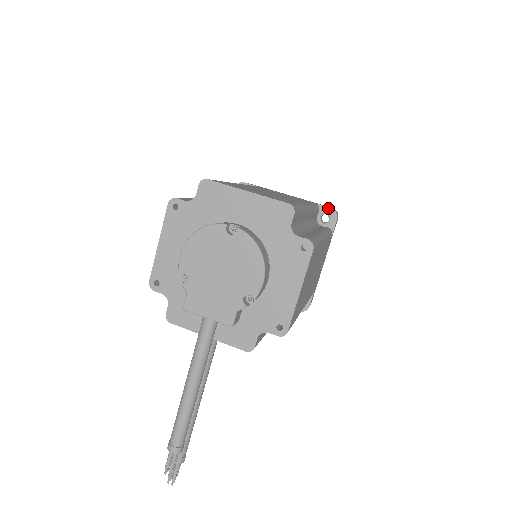
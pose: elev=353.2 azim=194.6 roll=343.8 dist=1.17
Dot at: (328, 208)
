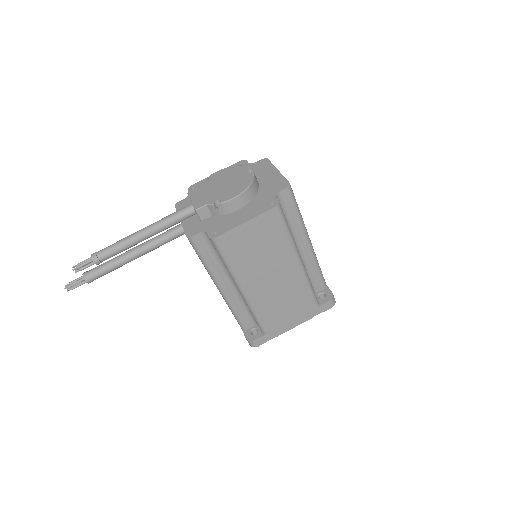
Dot at: (330, 291)
